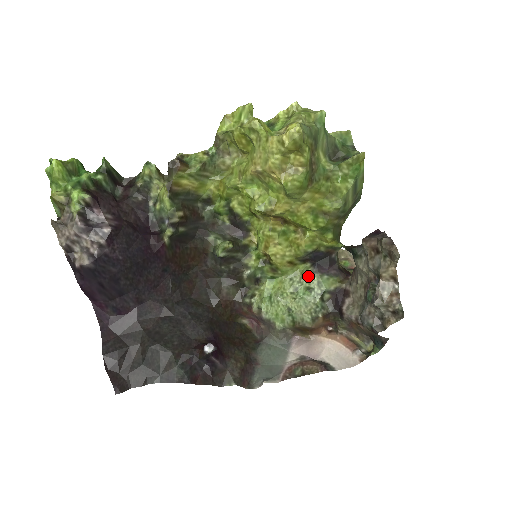
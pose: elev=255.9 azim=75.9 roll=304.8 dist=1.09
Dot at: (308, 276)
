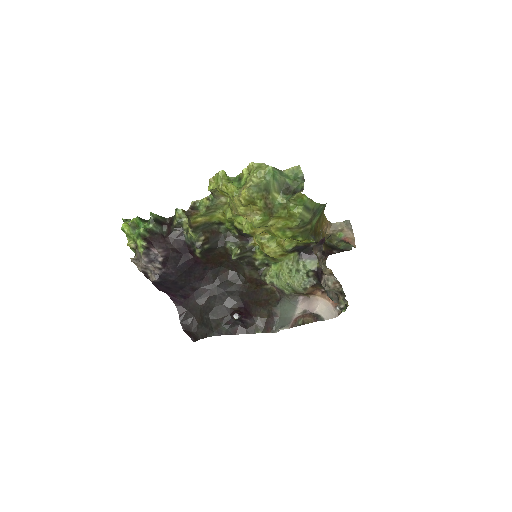
Dot at: (296, 261)
